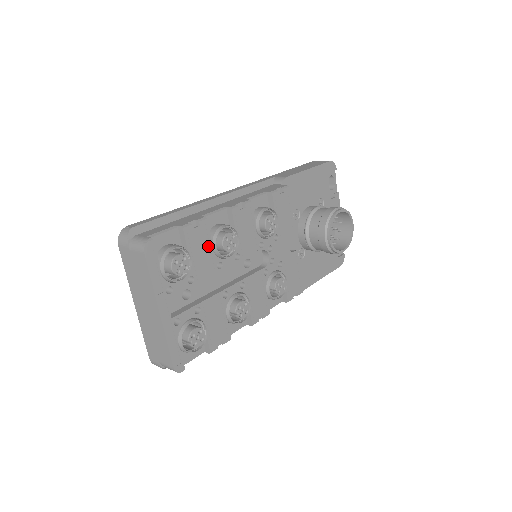
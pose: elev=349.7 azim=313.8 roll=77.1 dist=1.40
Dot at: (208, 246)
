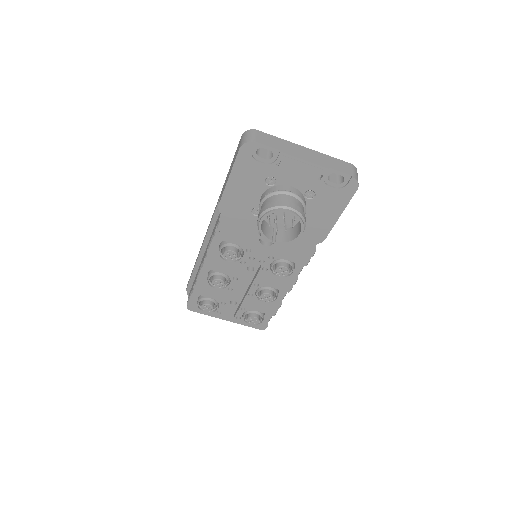
Dot at: (213, 288)
